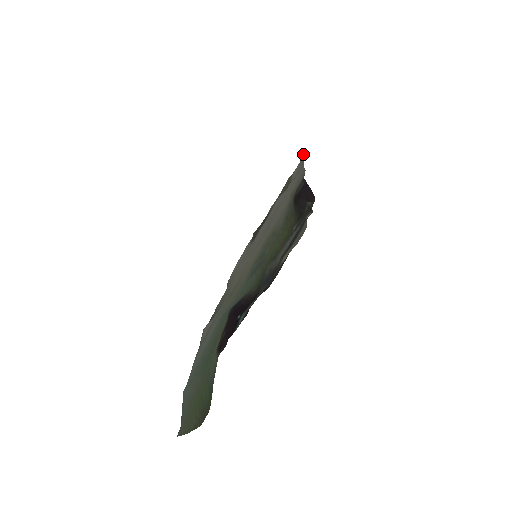
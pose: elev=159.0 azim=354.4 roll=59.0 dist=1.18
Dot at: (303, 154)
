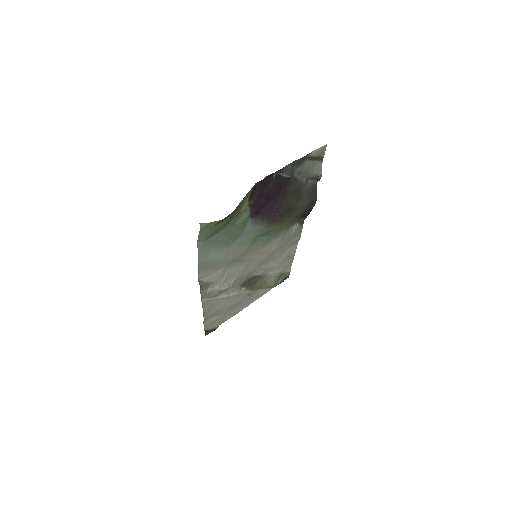
Dot at: (288, 275)
